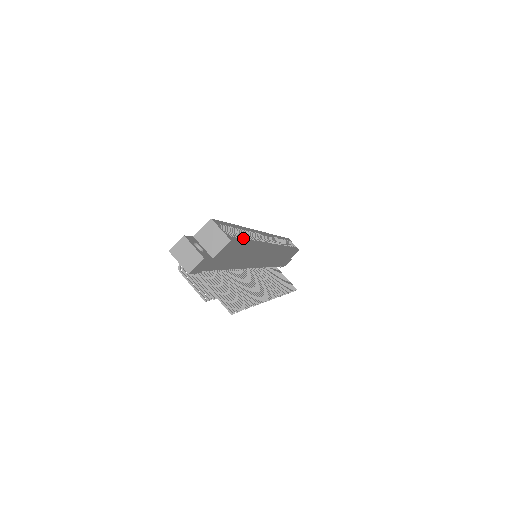
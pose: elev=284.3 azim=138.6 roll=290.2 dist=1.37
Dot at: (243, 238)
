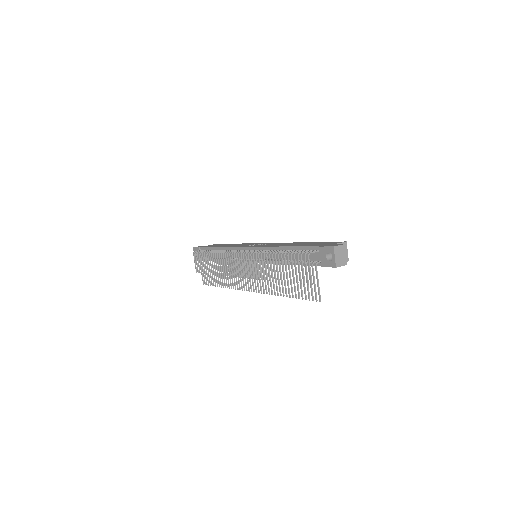
Dot at: occluded
